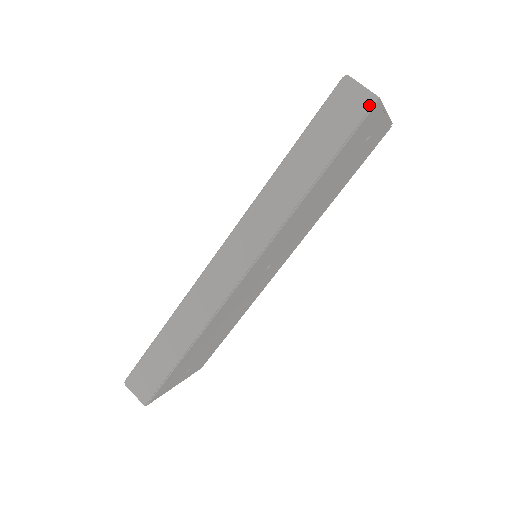
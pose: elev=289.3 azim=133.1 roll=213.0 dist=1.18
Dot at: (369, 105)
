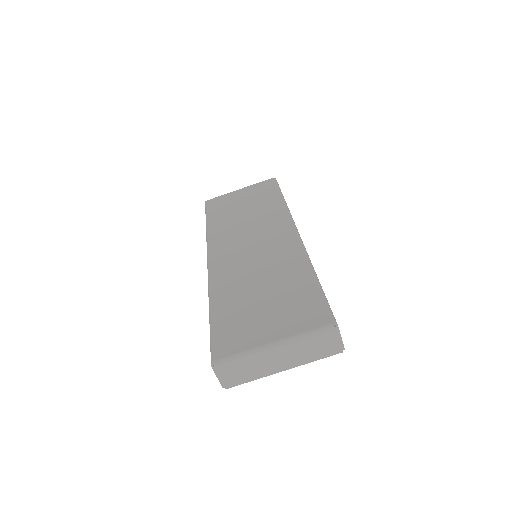
Dot at: occluded
